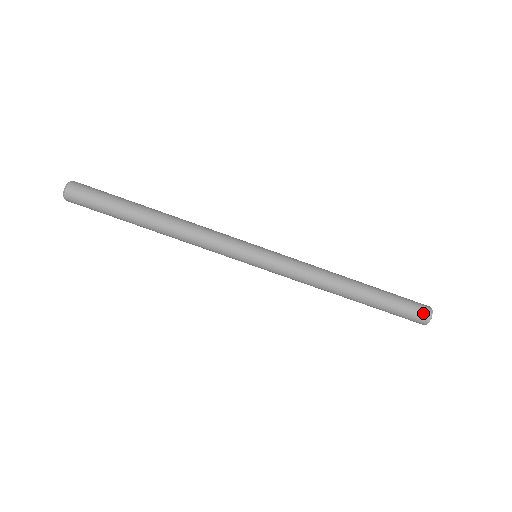
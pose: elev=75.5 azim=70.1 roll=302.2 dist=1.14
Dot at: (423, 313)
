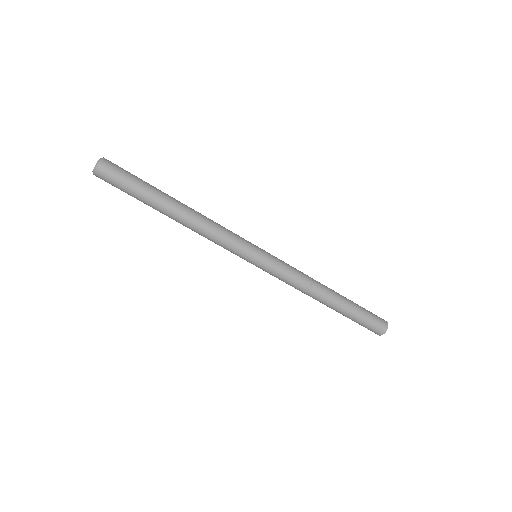
Dot at: (375, 332)
